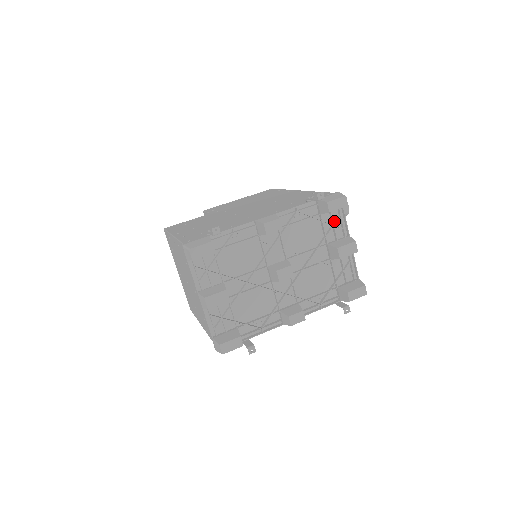
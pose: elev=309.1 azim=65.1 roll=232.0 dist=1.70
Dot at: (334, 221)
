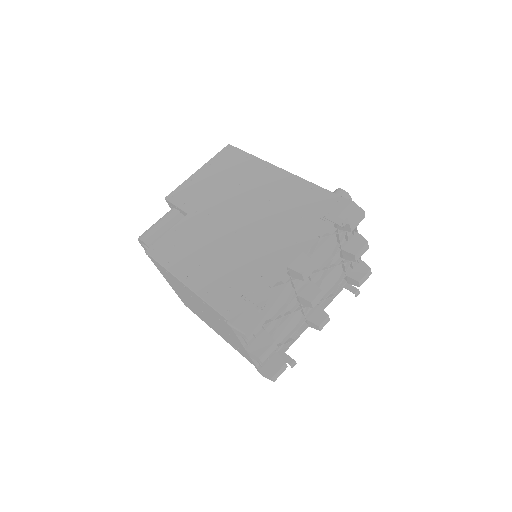
Dot at: occluded
